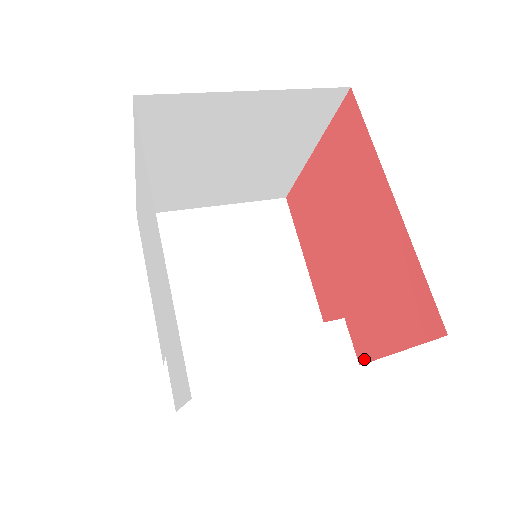
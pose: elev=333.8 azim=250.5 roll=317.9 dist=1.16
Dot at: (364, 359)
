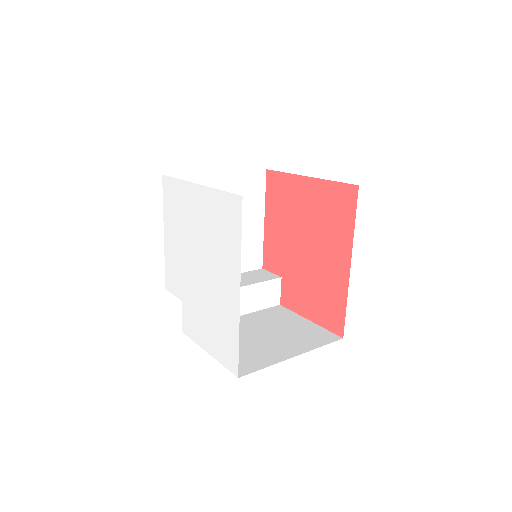
Dot at: (285, 305)
